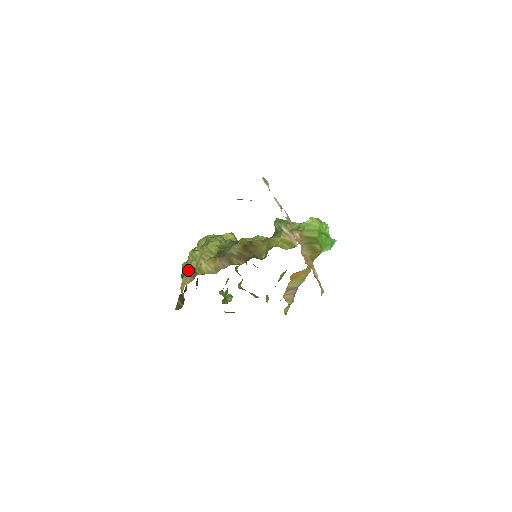
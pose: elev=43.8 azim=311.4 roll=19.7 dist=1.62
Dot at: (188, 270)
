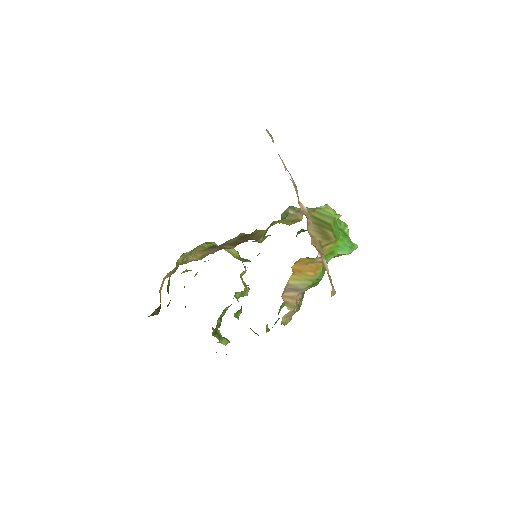
Dot at: occluded
